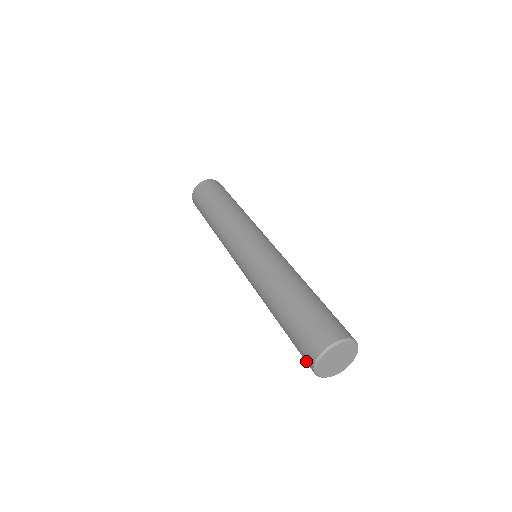
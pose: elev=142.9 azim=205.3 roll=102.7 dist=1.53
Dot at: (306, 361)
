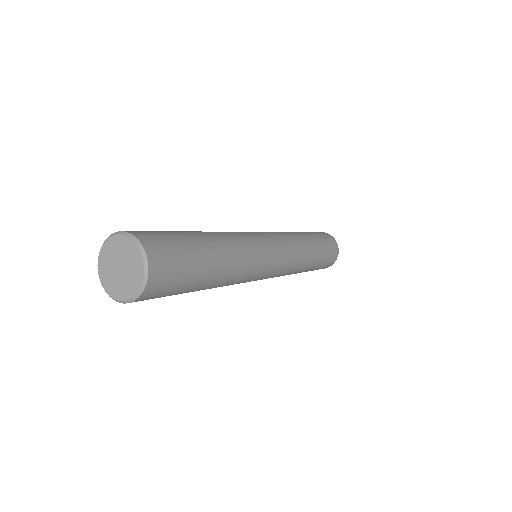
Dot at: occluded
